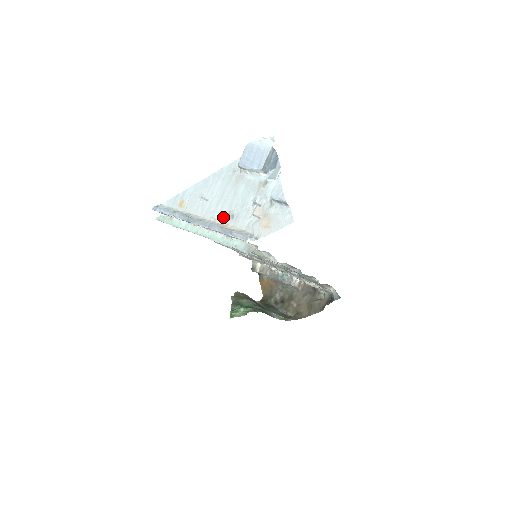
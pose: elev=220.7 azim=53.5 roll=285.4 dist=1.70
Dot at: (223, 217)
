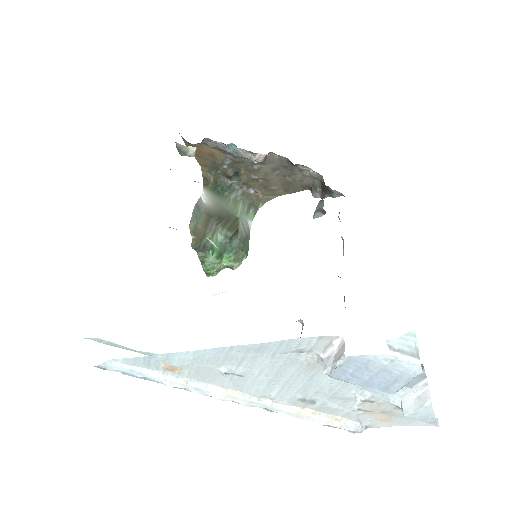
Dot at: (291, 401)
